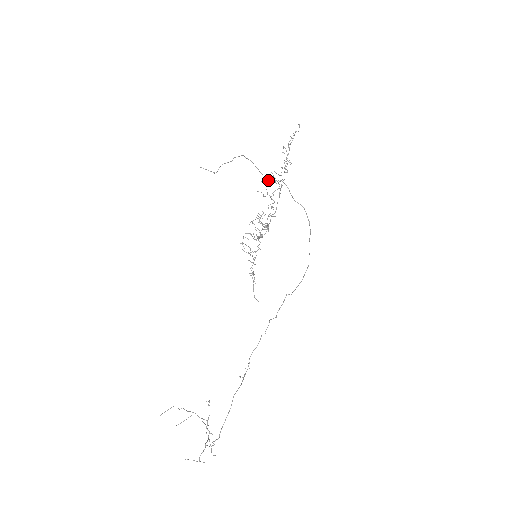
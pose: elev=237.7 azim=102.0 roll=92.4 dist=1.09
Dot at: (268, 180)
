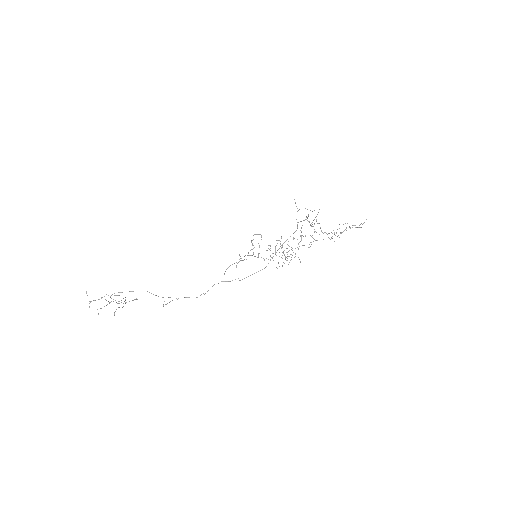
Dot at: occluded
